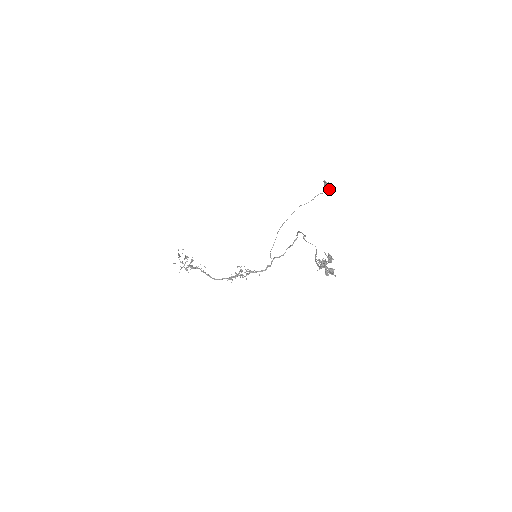
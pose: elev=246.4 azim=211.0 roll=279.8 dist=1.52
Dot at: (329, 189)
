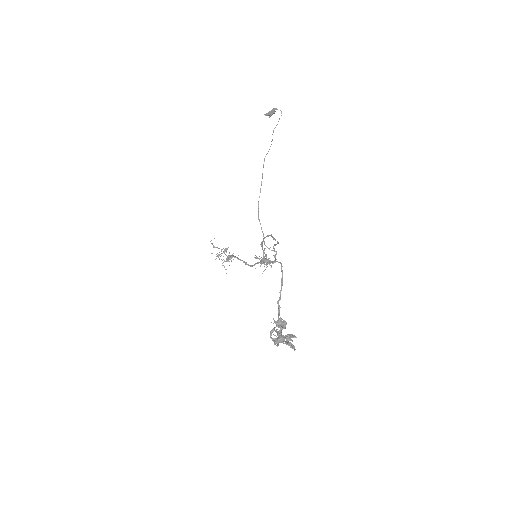
Dot at: (281, 112)
